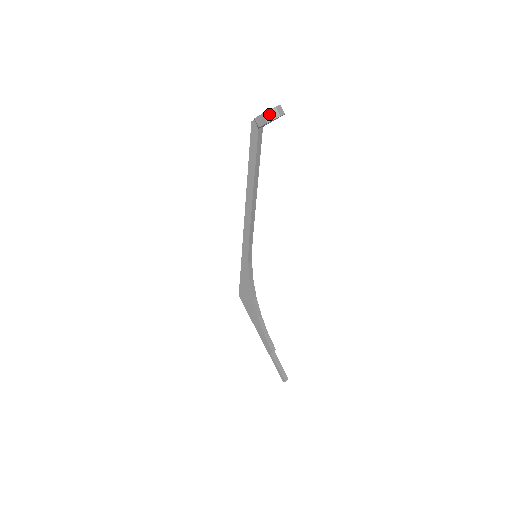
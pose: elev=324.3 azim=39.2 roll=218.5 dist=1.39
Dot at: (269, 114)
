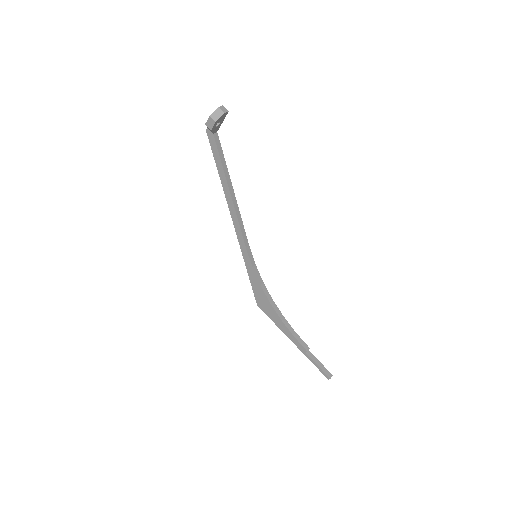
Dot at: (215, 115)
